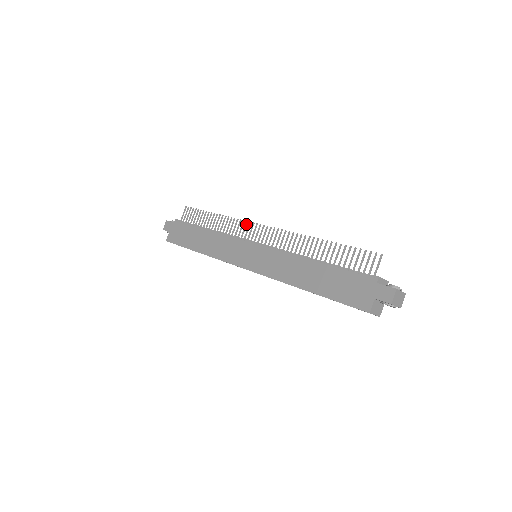
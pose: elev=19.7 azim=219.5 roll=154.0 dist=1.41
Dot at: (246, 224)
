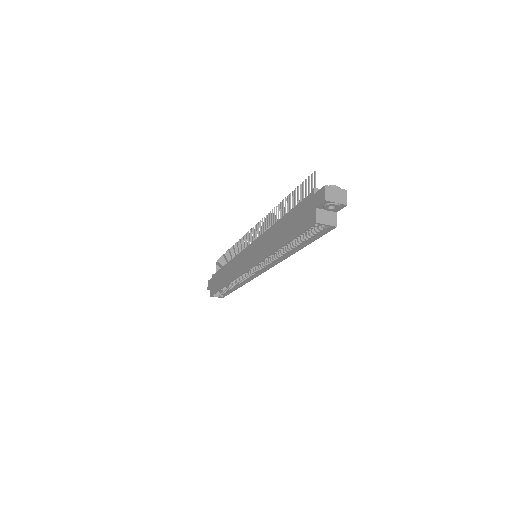
Dot at: (245, 237)
